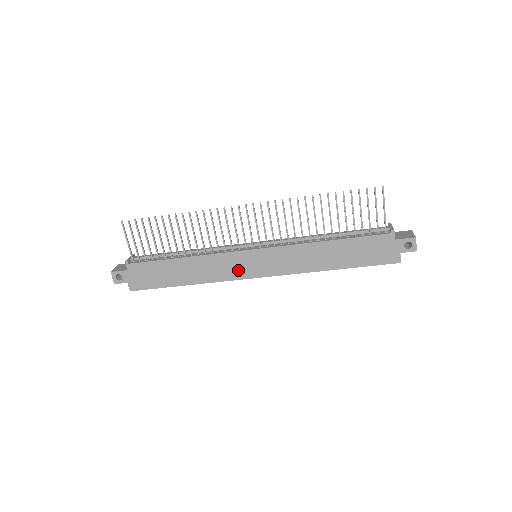
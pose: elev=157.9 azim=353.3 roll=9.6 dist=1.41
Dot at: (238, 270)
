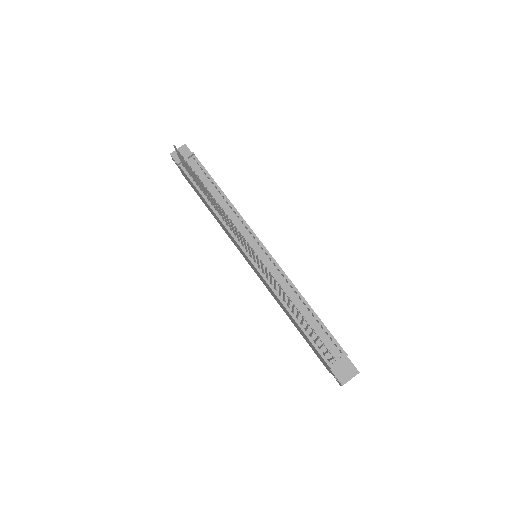
Dot at: (239, 249)
